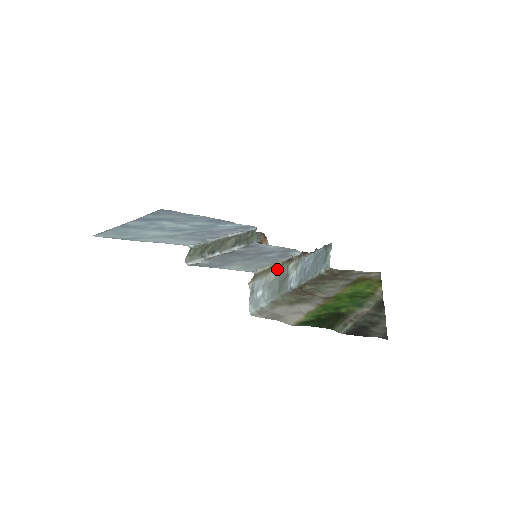
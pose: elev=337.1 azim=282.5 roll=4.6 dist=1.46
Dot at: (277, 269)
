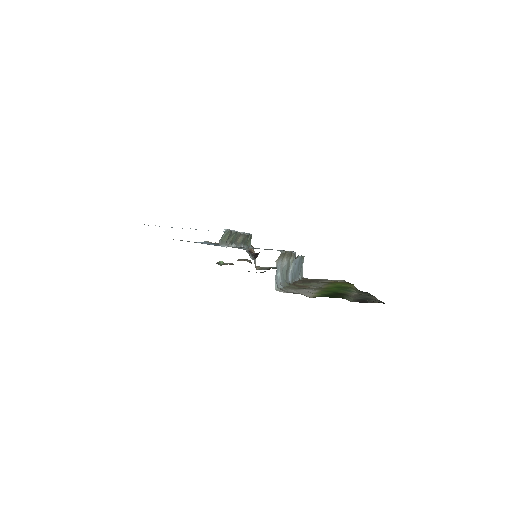
Dot at: (287, 258)
